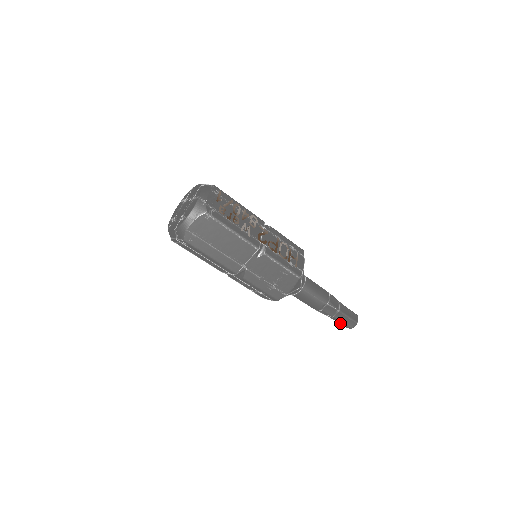
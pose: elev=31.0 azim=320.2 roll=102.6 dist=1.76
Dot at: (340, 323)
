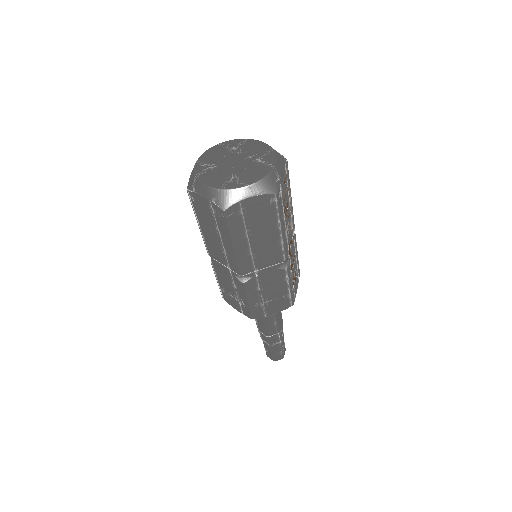
Dot at: (267, 351)
